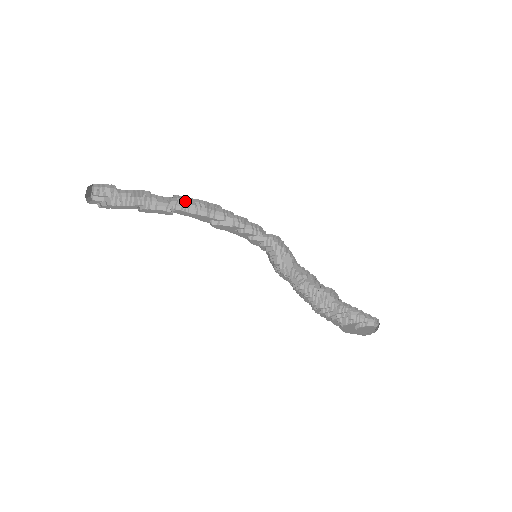
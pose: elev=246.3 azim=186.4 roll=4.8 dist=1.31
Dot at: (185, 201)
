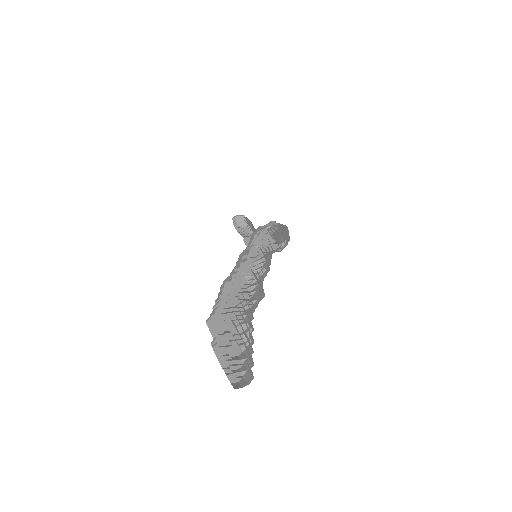
Dot at: occluded
